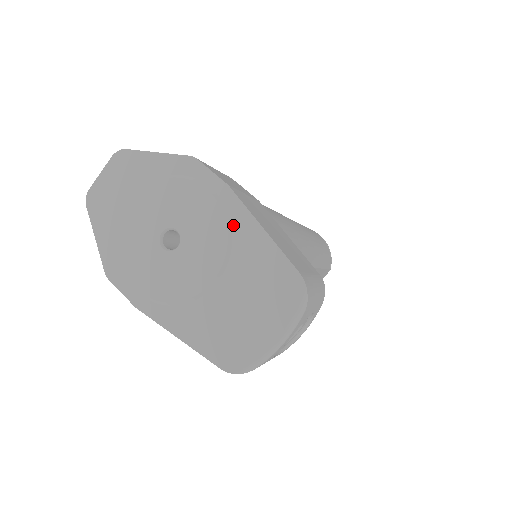
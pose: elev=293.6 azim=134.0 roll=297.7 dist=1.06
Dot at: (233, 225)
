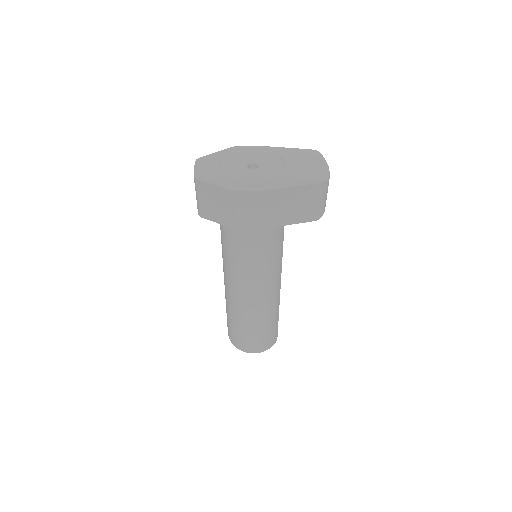
Dot at: (272, 152)
